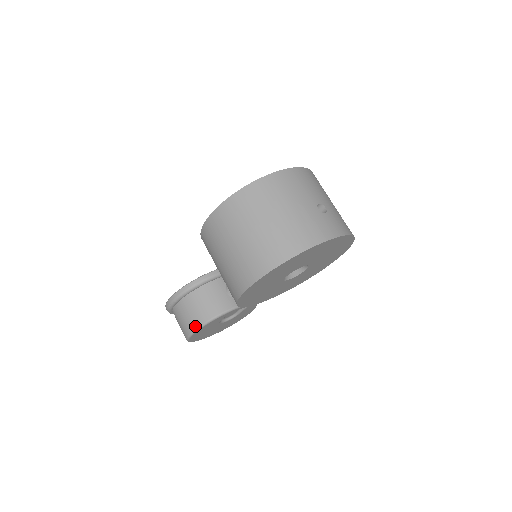
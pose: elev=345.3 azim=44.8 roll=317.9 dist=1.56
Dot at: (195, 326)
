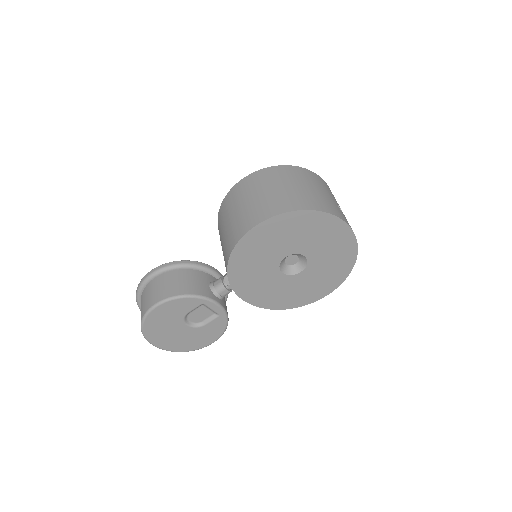
Dot at: (164, 297)
